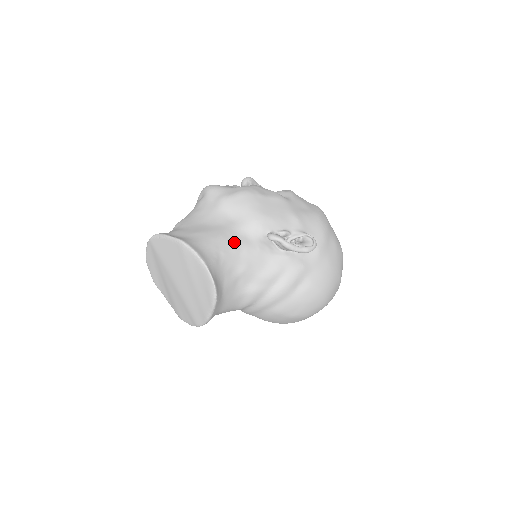
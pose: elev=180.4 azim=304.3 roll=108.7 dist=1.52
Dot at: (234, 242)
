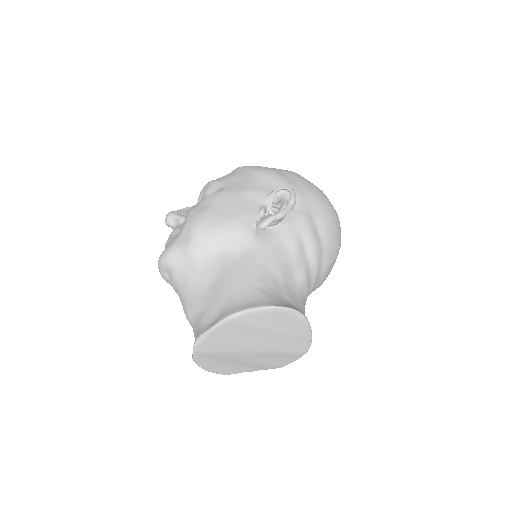
Dot at: (249, 265)
